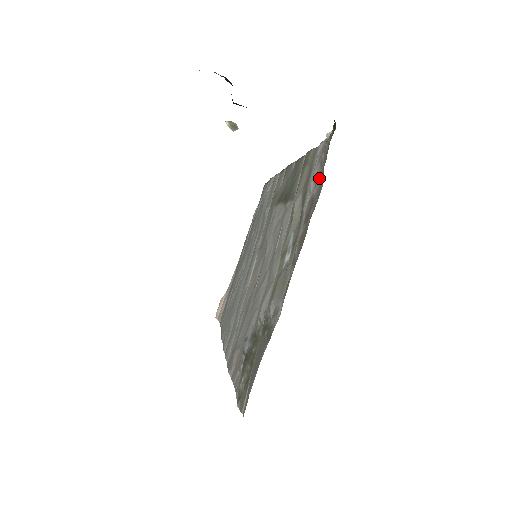
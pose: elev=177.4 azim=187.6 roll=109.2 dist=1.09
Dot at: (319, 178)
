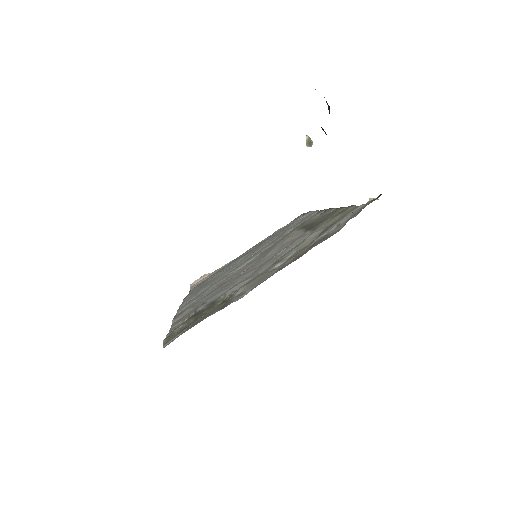
Dot at: (342, 224)
